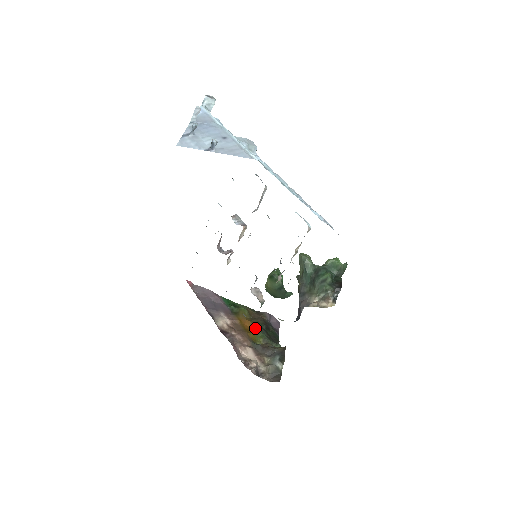
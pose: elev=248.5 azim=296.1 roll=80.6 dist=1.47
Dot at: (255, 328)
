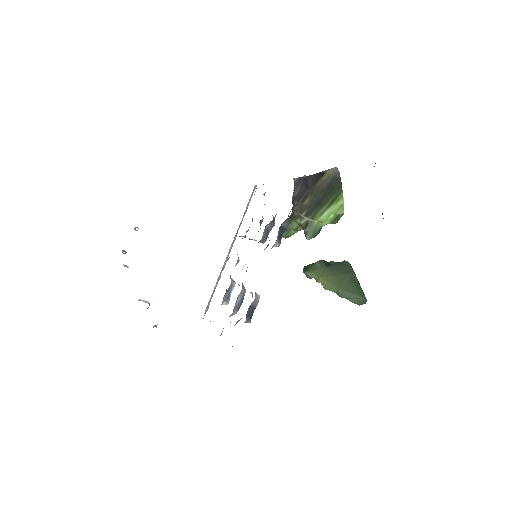
Dot at: occluded
